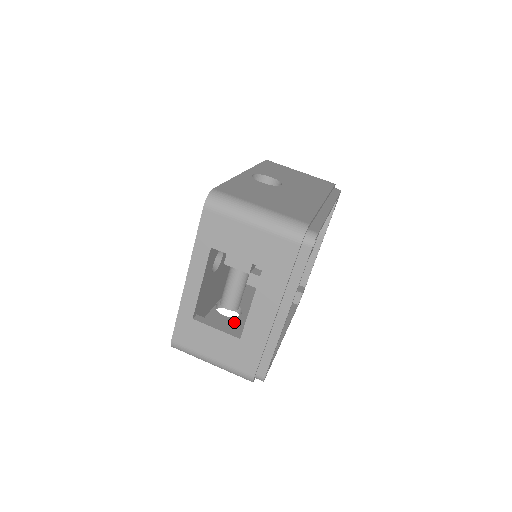
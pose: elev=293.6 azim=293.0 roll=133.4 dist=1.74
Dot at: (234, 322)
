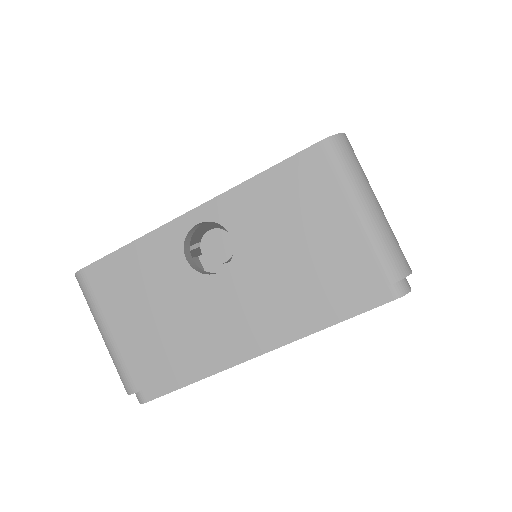
Dot at: occluded
